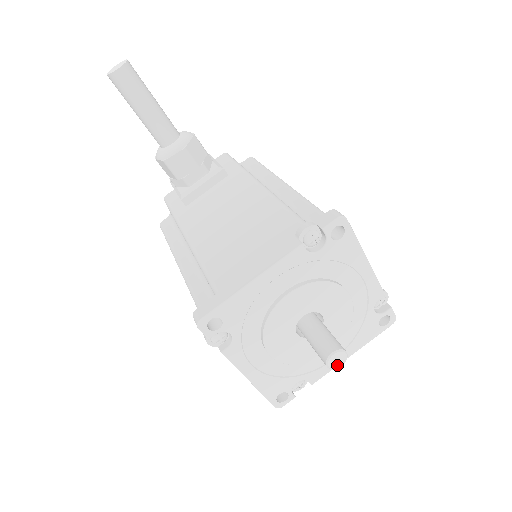
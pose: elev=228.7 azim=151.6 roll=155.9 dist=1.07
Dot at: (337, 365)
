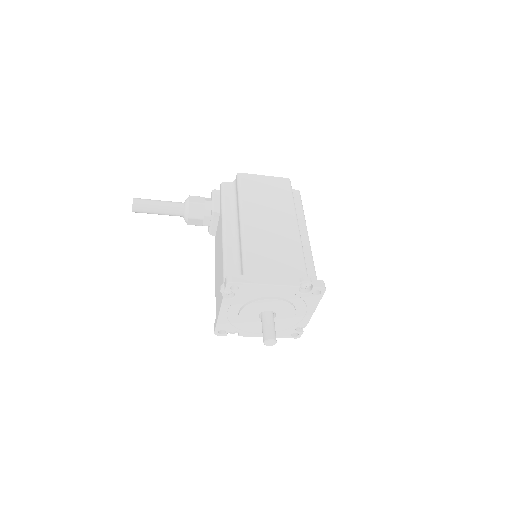
Dot at: (273, 344)
